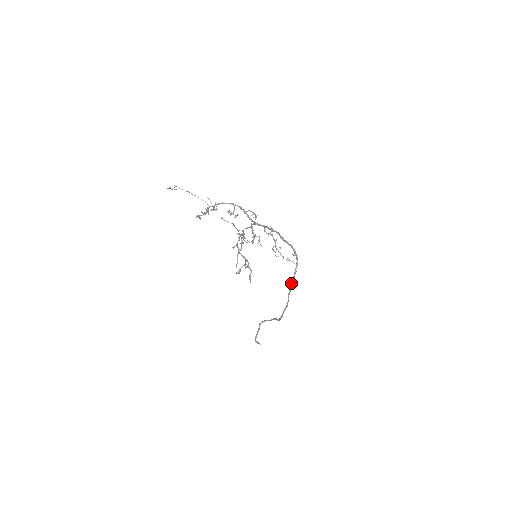
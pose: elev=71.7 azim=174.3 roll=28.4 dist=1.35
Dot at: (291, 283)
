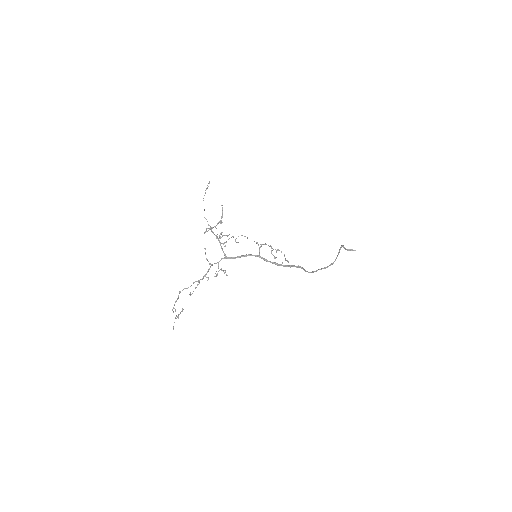
Dot at: (302, 268)
